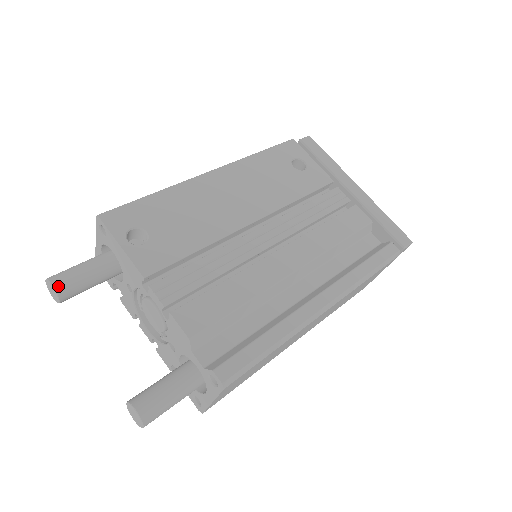
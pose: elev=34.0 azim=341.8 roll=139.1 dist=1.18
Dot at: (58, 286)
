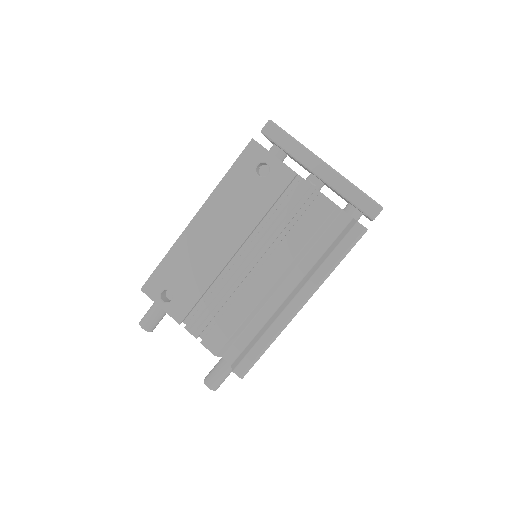
Dot at: (146, 328)
